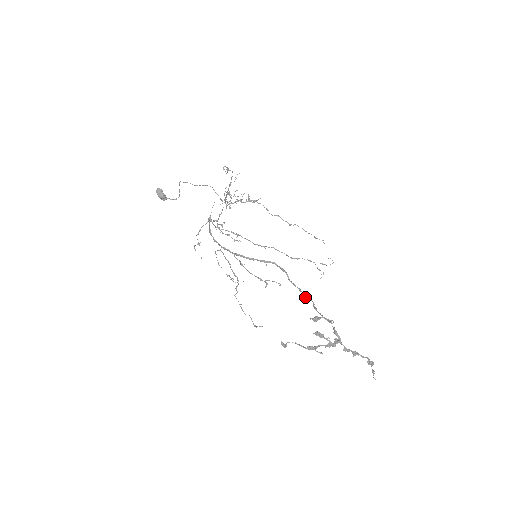
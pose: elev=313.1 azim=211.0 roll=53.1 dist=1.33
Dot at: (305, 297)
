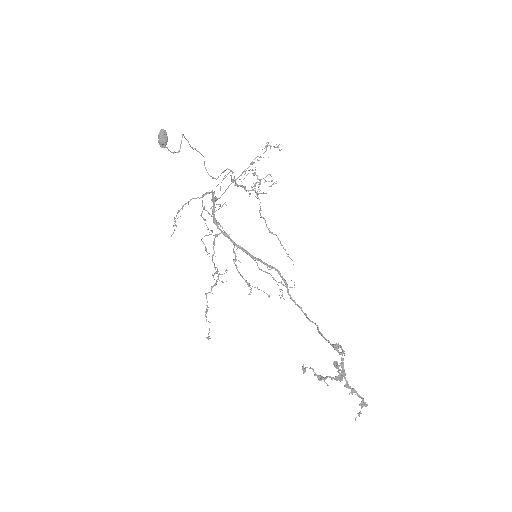
Dot at: (307, 318)
